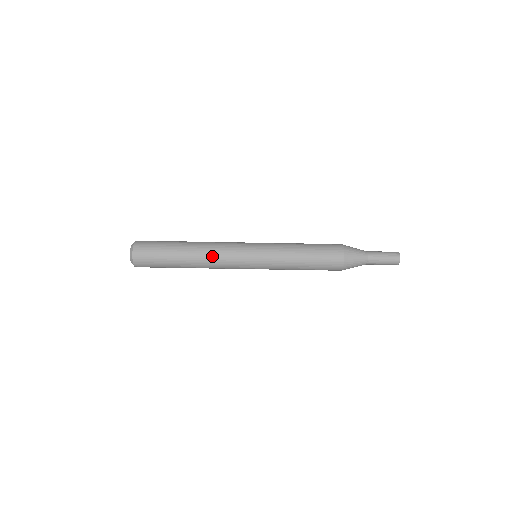
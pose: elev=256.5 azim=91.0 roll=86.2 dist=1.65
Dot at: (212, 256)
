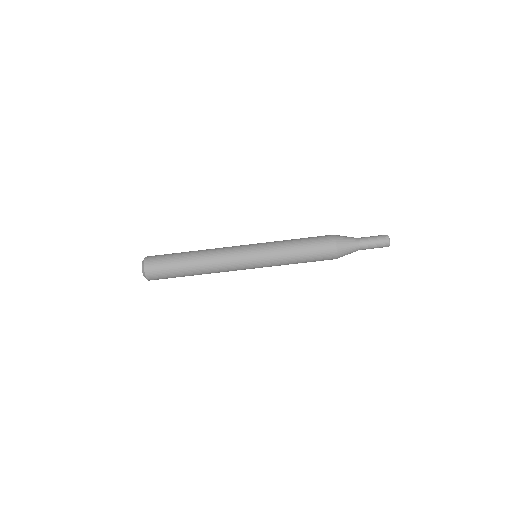
Dot at: (216, 262)
